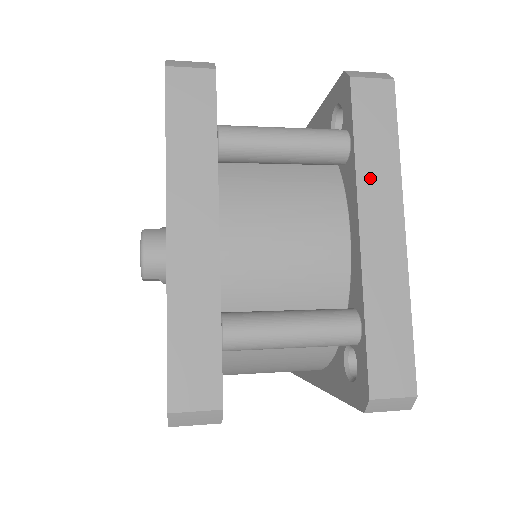
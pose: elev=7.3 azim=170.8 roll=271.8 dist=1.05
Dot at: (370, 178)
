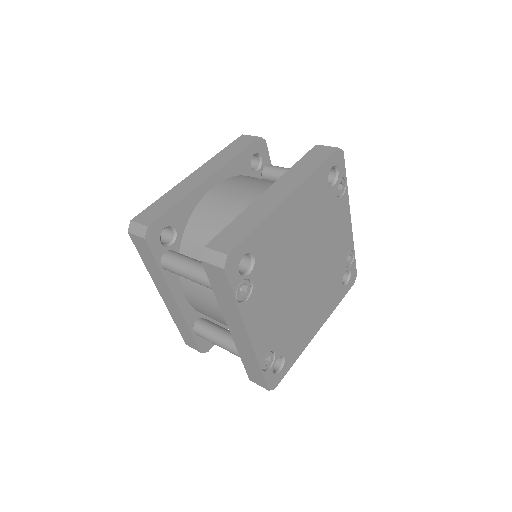
Dot at: (226, 310)
